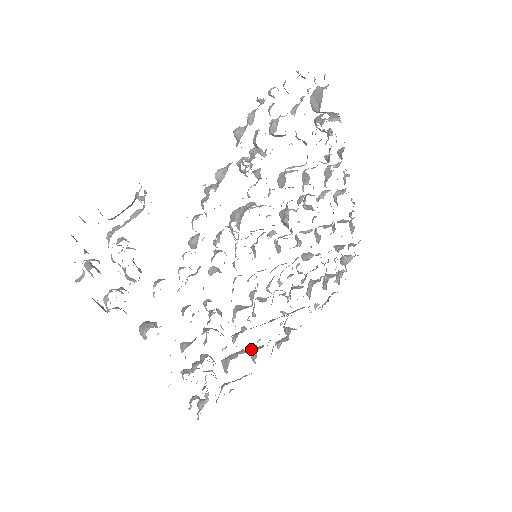
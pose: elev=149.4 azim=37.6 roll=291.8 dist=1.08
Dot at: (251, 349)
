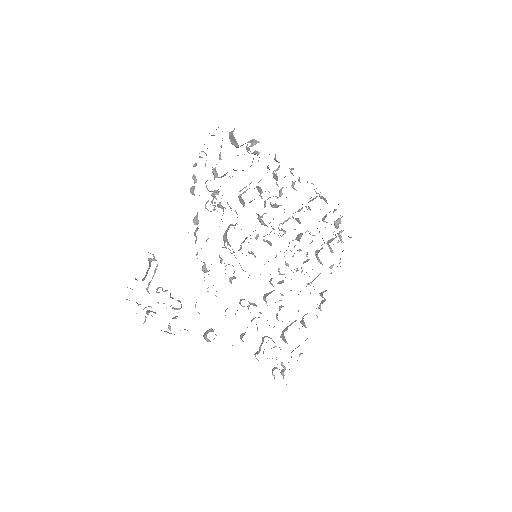
Dot at: occluded
